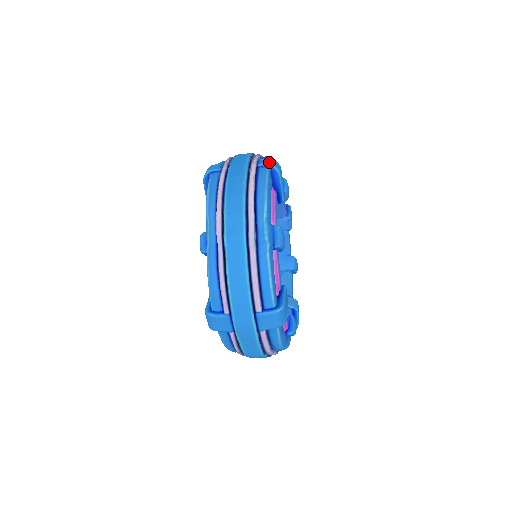
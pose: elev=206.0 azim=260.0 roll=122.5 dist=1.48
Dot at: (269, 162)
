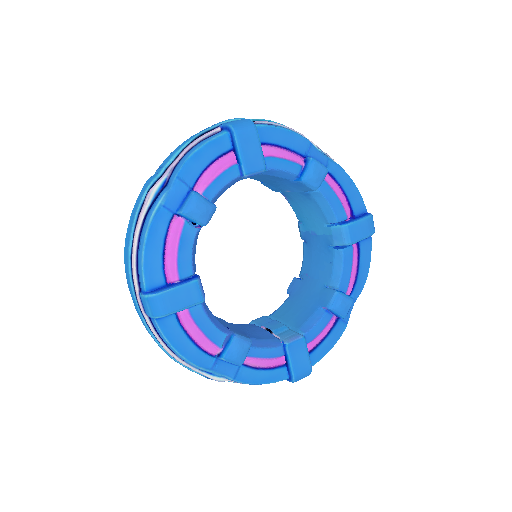
Dot at: (147, 312)
